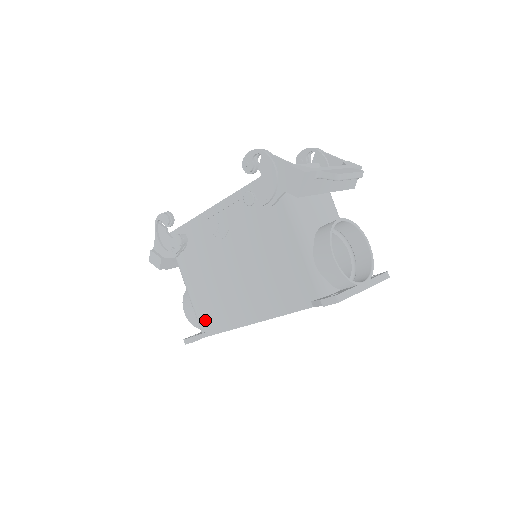
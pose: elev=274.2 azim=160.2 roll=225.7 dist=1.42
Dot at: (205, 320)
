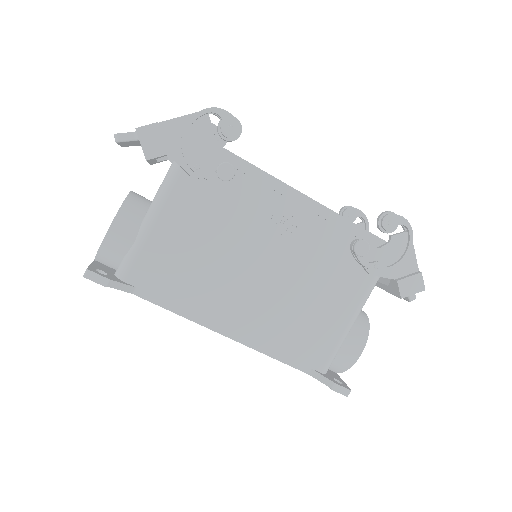
Dot at: (148, 274)
